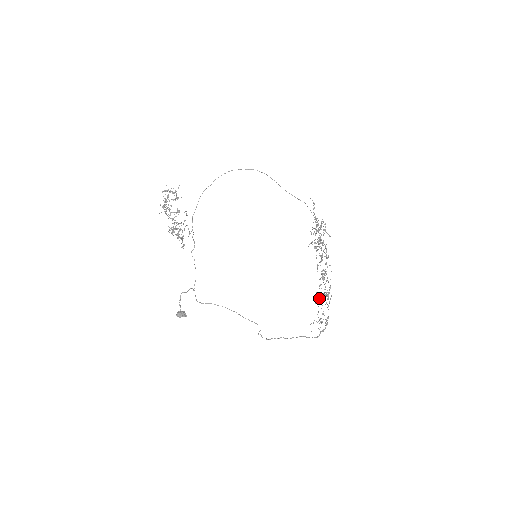
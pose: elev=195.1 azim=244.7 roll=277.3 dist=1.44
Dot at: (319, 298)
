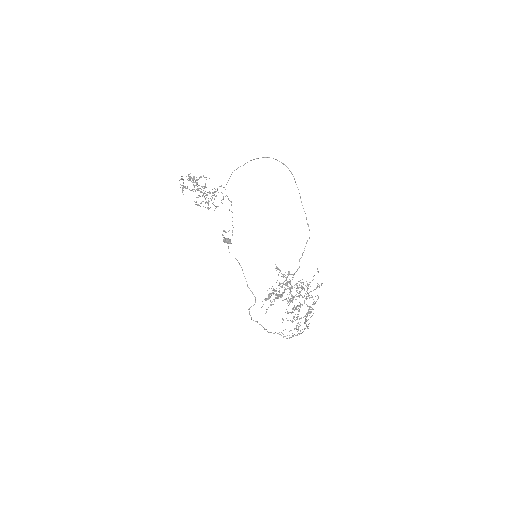
Dot at: (298, 314)
